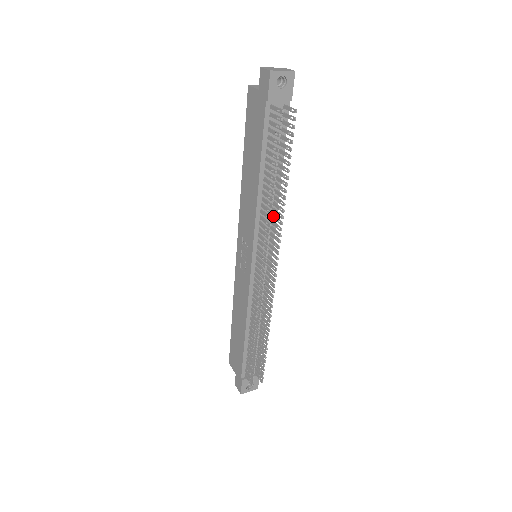
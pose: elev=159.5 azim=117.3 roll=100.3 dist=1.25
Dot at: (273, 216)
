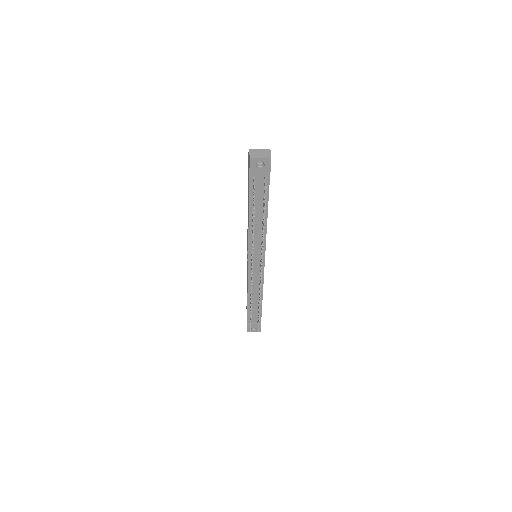
Dot at: (261, 239)
